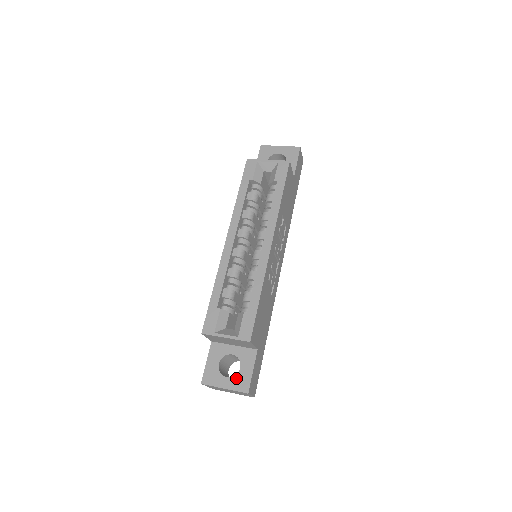
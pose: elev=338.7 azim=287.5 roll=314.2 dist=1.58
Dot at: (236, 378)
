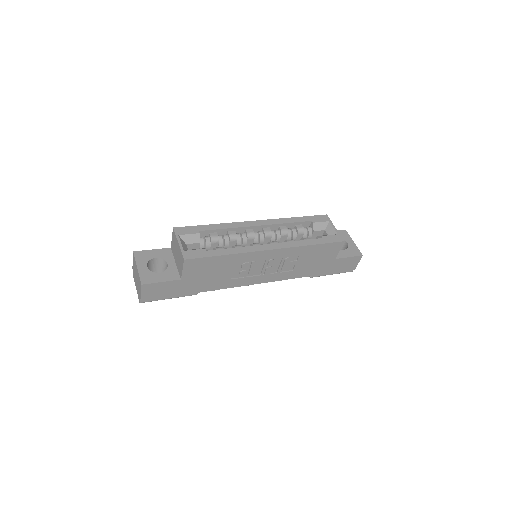
Dot at: (150, 272)
